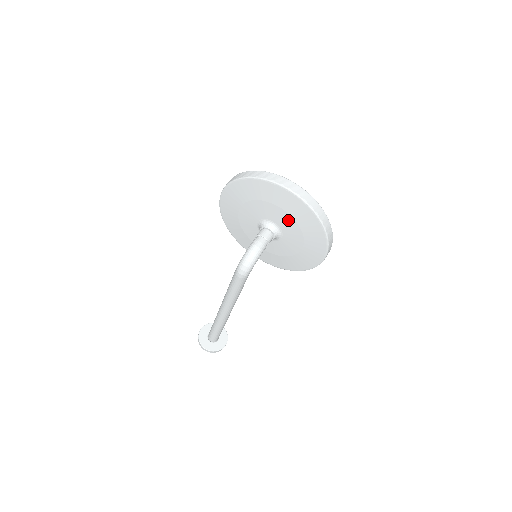
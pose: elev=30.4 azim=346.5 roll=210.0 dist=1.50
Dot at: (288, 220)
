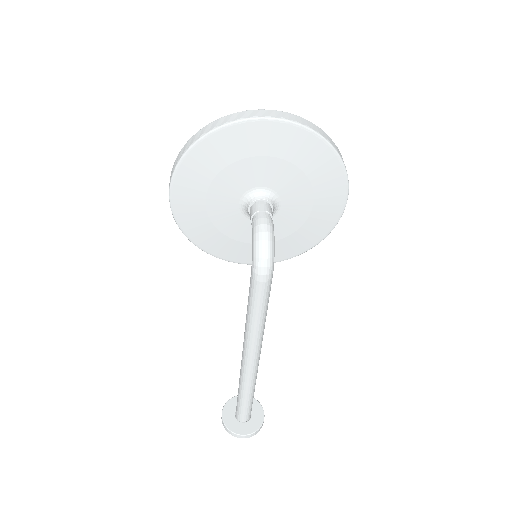
Dot at: (282, 169)
